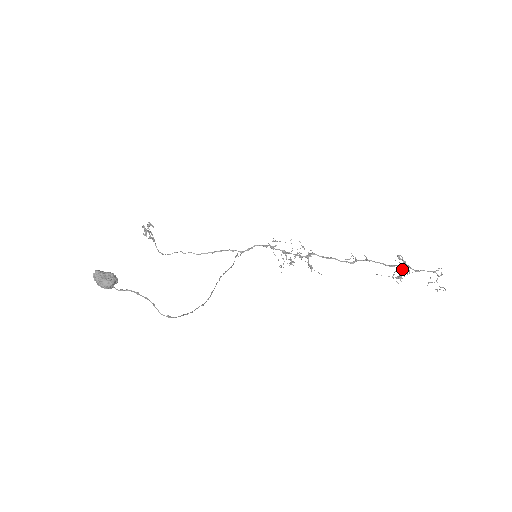
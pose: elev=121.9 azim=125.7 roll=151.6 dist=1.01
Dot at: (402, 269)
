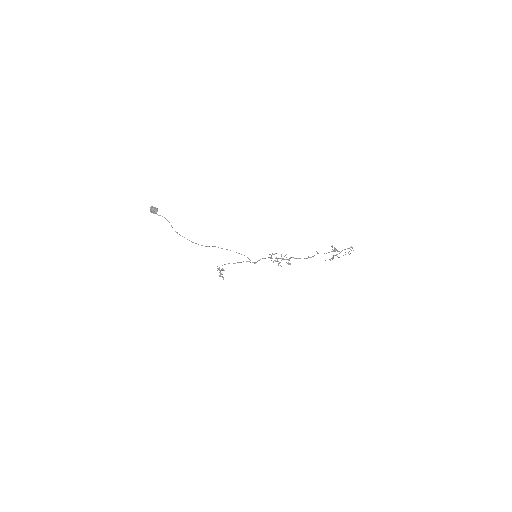
Dot at: (336, 254)
